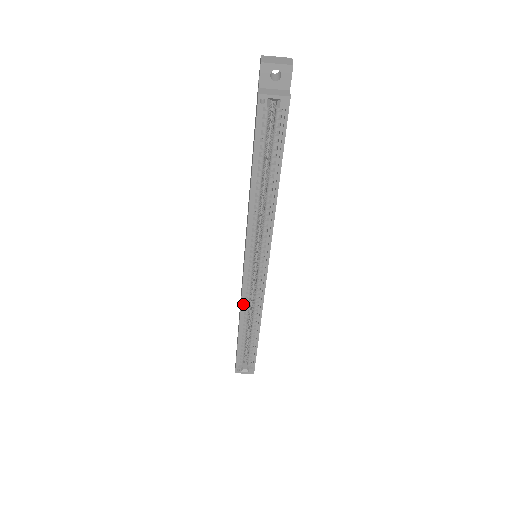
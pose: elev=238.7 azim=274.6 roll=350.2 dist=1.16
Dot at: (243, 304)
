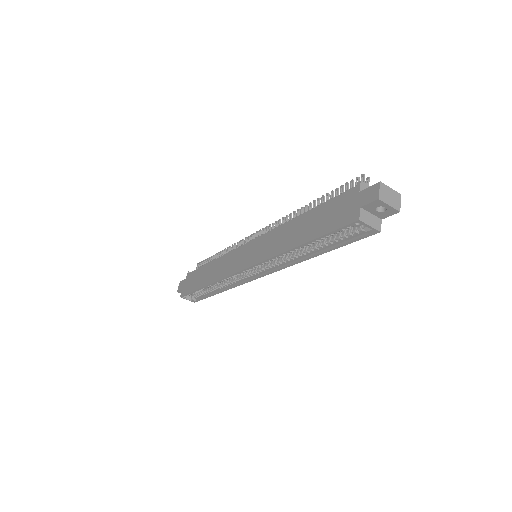
Dot at: occluded
